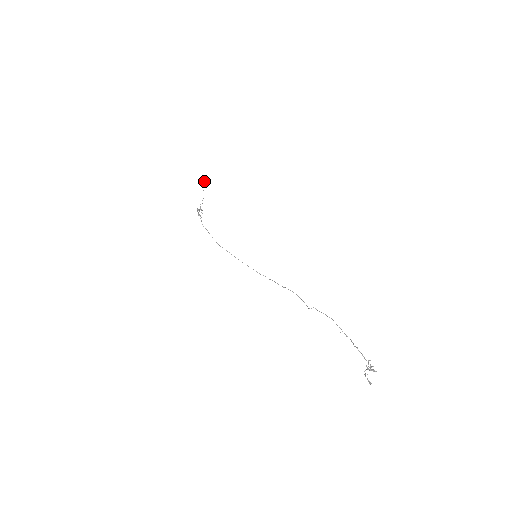
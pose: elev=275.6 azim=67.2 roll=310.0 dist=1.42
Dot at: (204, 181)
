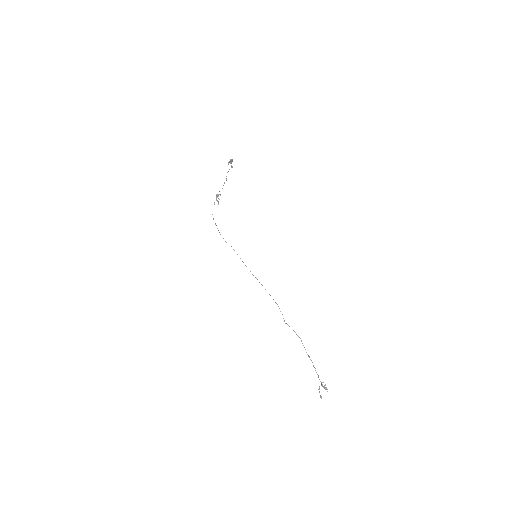
Dot at: (231, 161)
